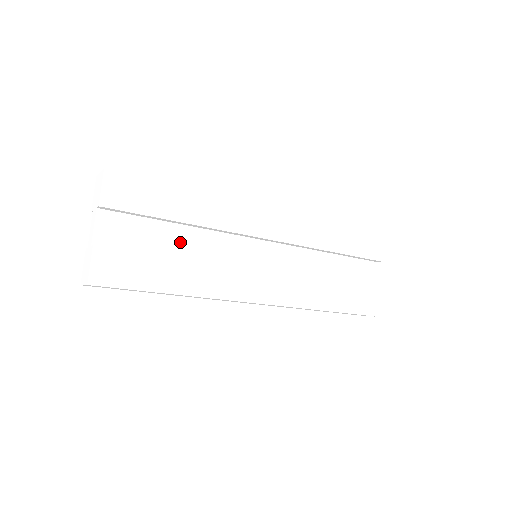
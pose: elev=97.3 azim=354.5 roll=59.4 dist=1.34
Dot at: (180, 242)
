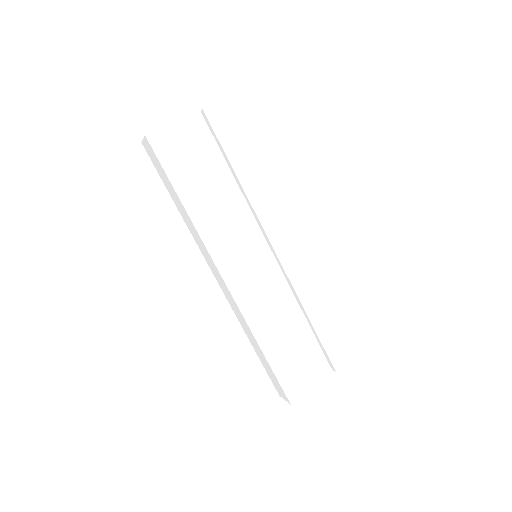
Dot at: (222, 185)
